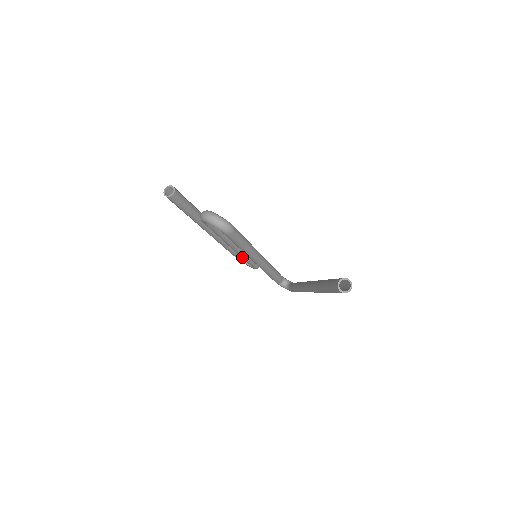
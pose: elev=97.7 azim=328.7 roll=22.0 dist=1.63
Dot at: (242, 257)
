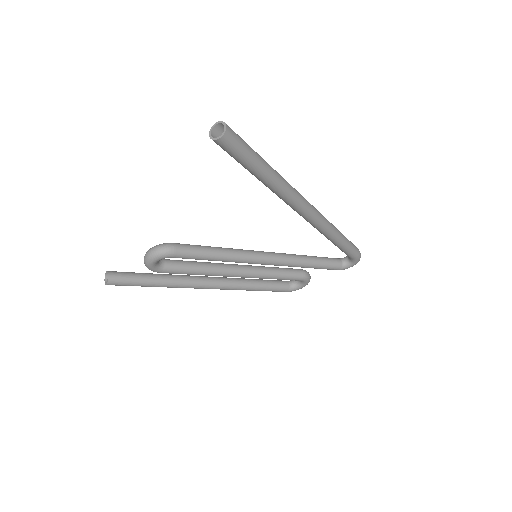
Dot at: (266, 278)
